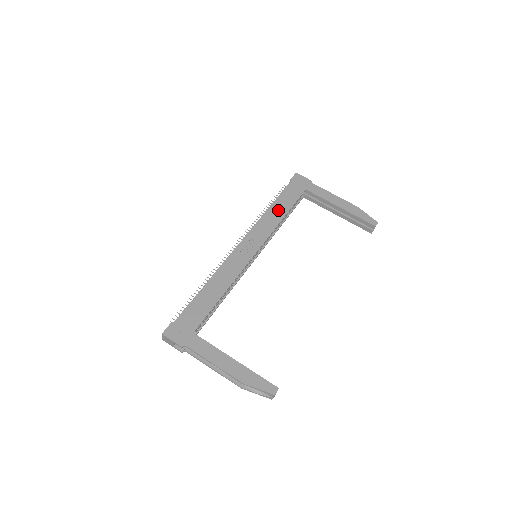
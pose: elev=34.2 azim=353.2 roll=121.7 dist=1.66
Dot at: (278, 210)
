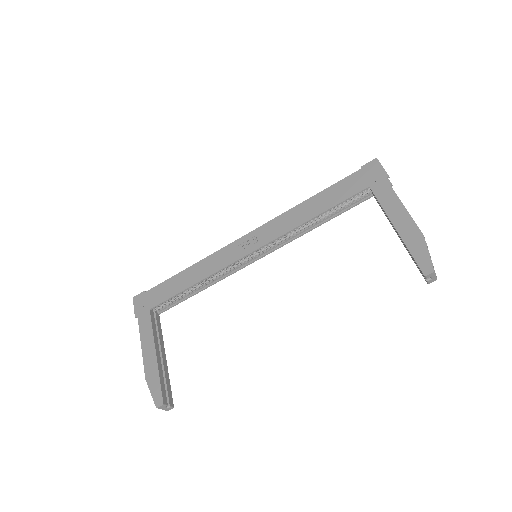
Dot at: (312, 207)
